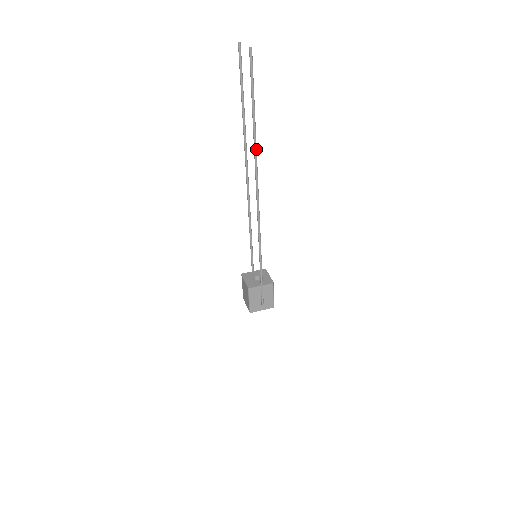
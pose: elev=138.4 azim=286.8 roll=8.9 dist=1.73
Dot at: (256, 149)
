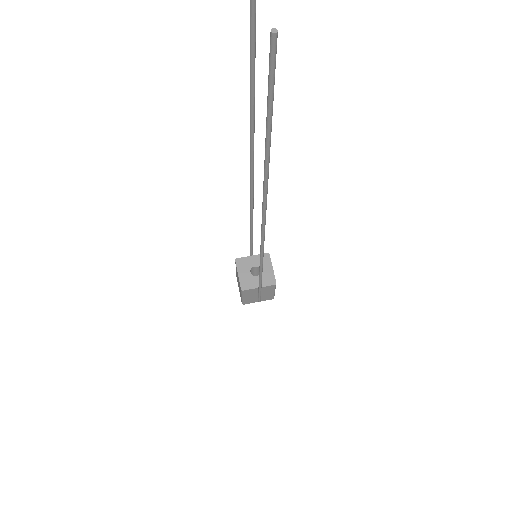
Dot at: (267, 180)
